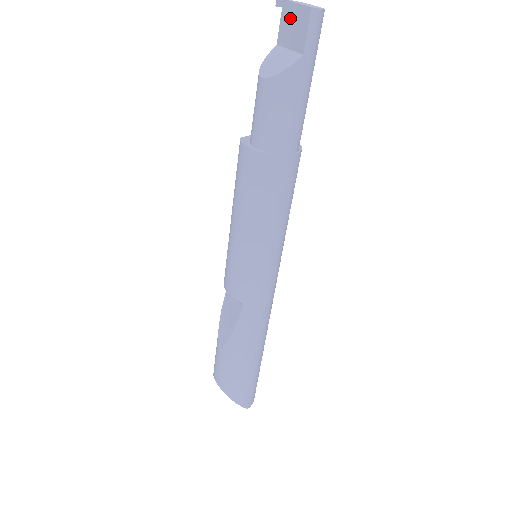
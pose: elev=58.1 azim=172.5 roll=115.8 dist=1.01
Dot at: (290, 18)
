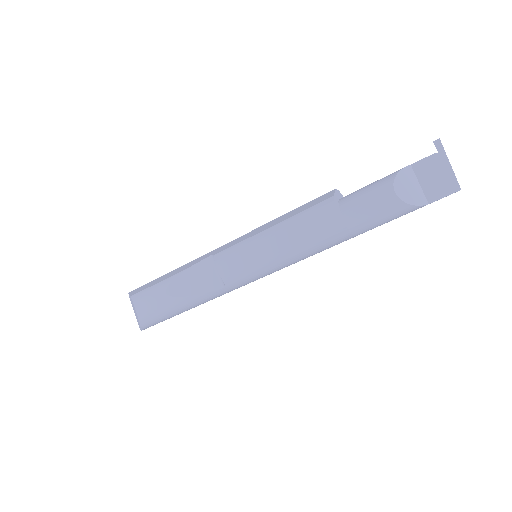
Dot at: (439, 169)
